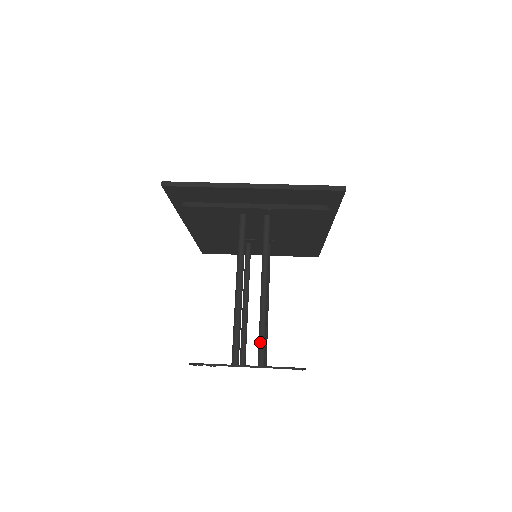
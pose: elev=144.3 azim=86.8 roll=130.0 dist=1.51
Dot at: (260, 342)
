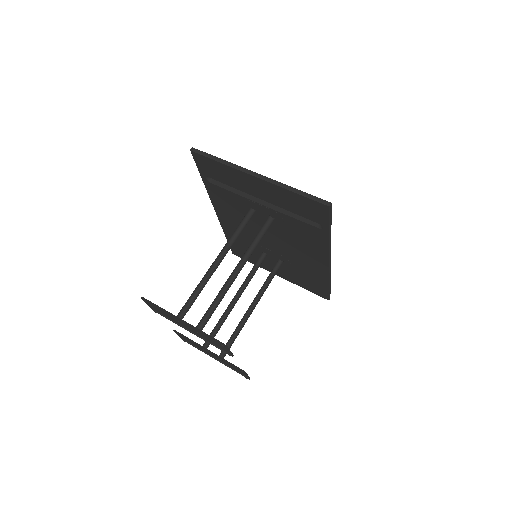
Dot at: (208, 313)
